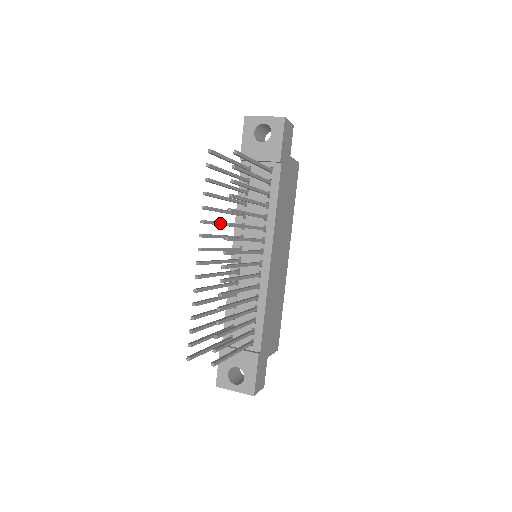
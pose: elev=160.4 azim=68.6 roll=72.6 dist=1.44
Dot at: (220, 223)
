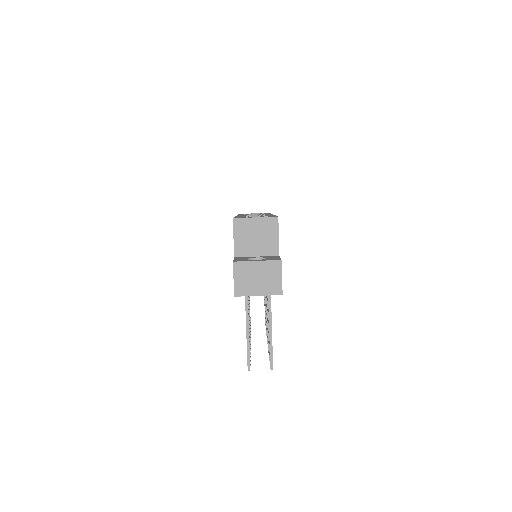
Dot at: (249, 323)
